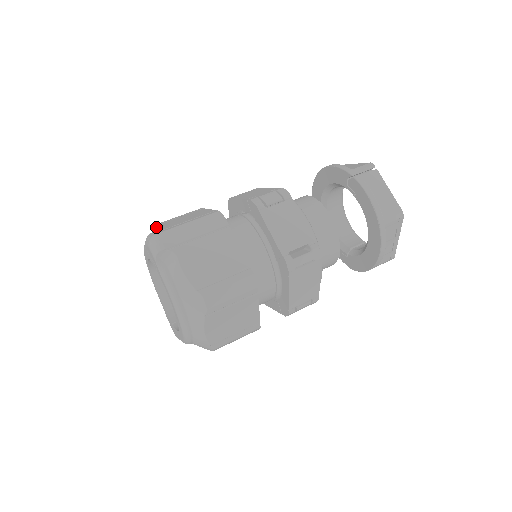
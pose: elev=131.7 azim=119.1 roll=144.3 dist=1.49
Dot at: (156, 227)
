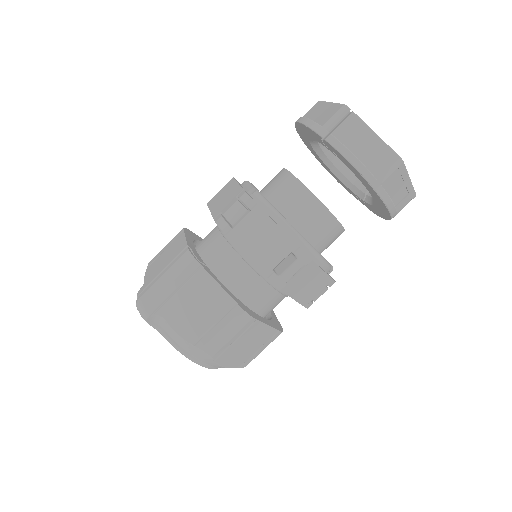
Dot at: occluded
